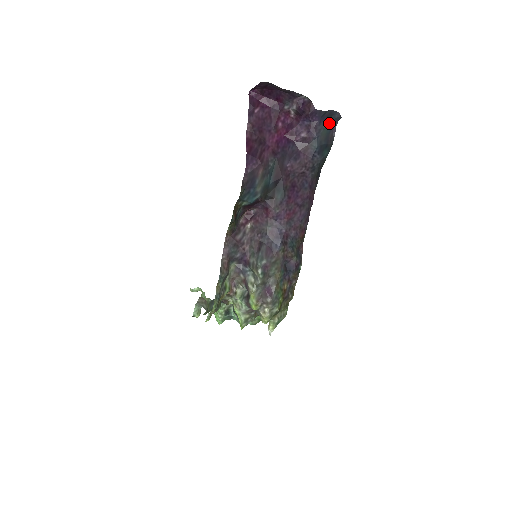
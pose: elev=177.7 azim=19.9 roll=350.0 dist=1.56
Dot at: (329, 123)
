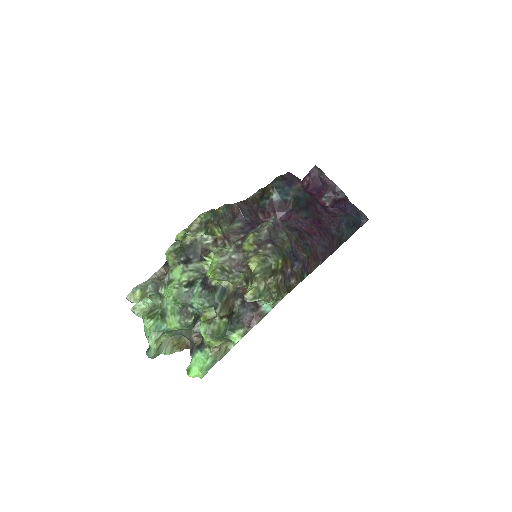
Dot at: (357, 219)
